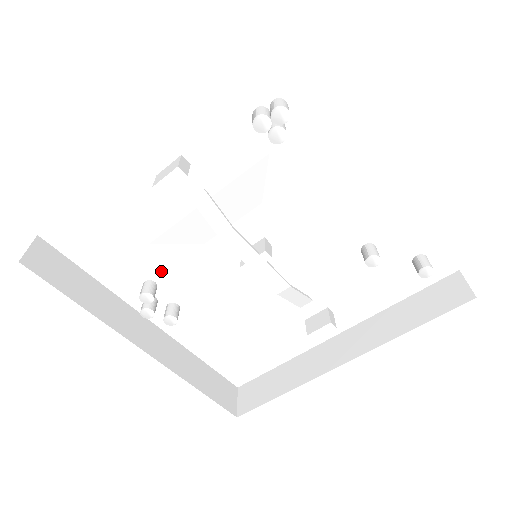
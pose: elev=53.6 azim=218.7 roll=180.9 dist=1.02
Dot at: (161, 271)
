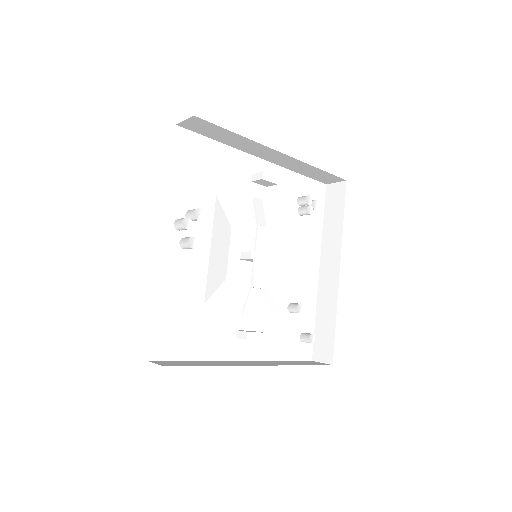
Dot at: (205, 215)
